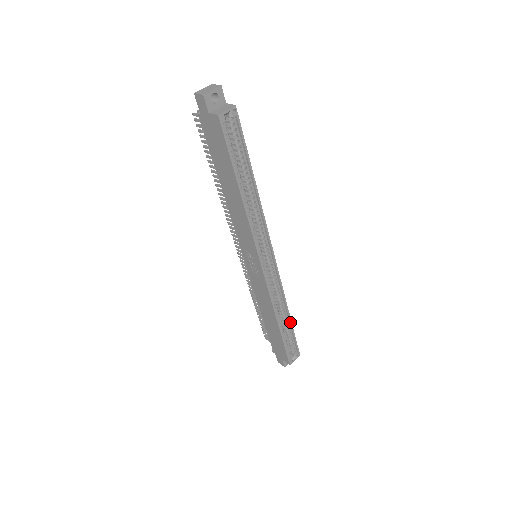
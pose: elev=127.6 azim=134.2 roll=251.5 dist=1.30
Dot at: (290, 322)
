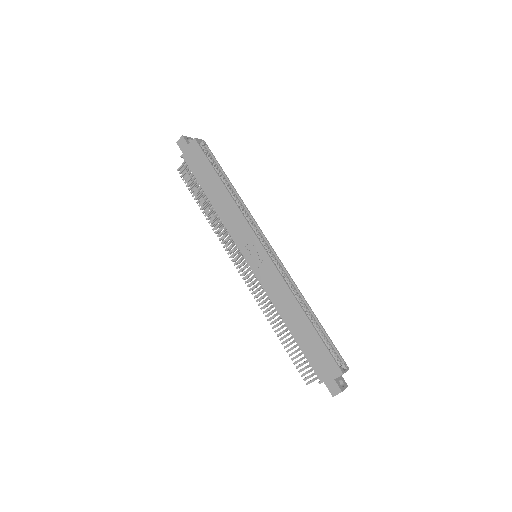
Dot at: (316, 319)
